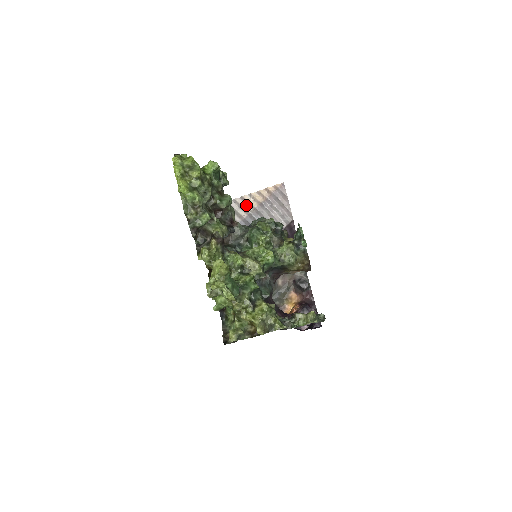
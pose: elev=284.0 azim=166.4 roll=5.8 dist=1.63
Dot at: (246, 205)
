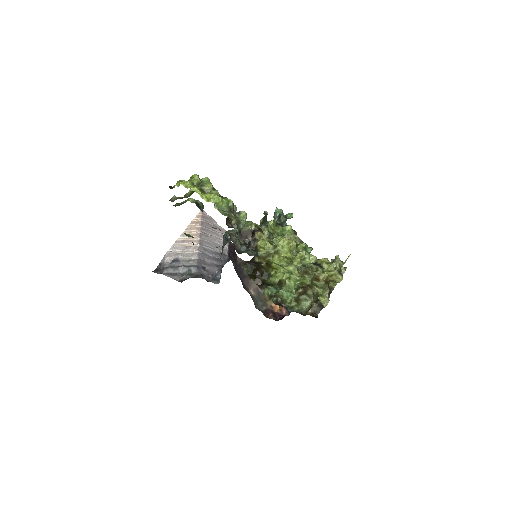
Dot at: (187, 244)
